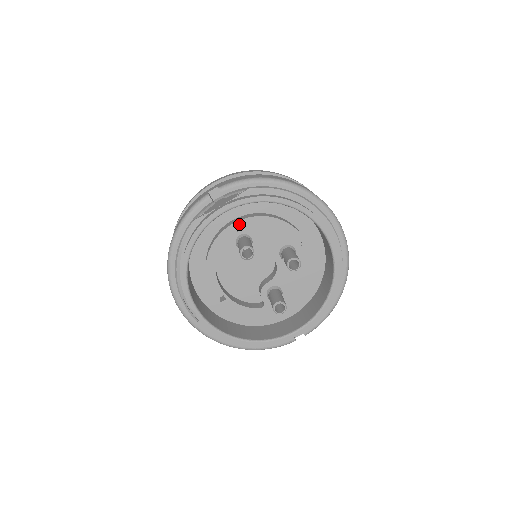
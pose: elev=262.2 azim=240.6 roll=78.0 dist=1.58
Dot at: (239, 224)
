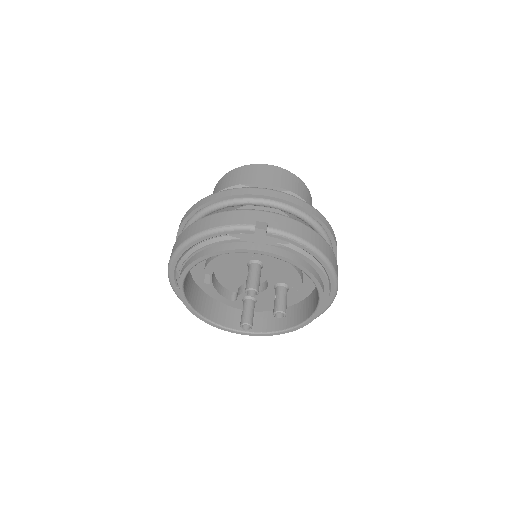
Dot at: occluded
